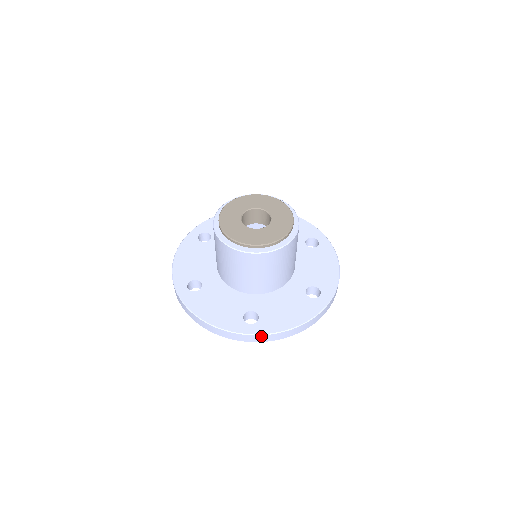
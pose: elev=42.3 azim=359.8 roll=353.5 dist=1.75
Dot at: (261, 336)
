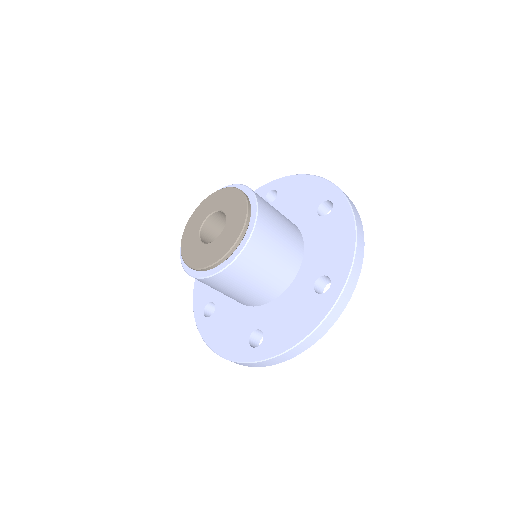
Dot at: (349, 280)
